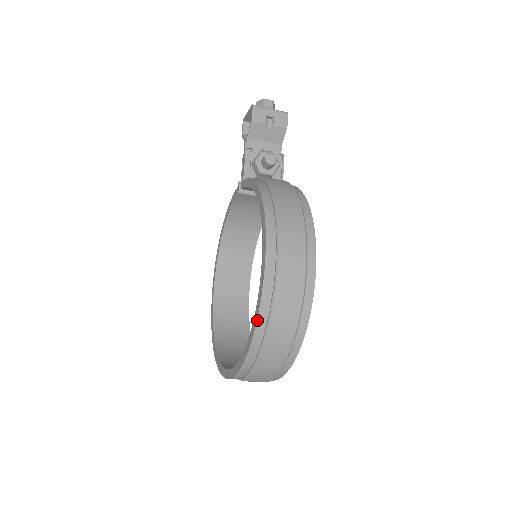
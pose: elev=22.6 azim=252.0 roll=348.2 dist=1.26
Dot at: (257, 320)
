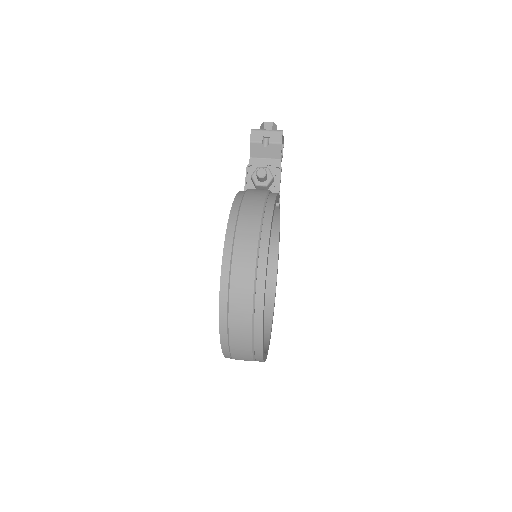
Dot at: (219, 305)
